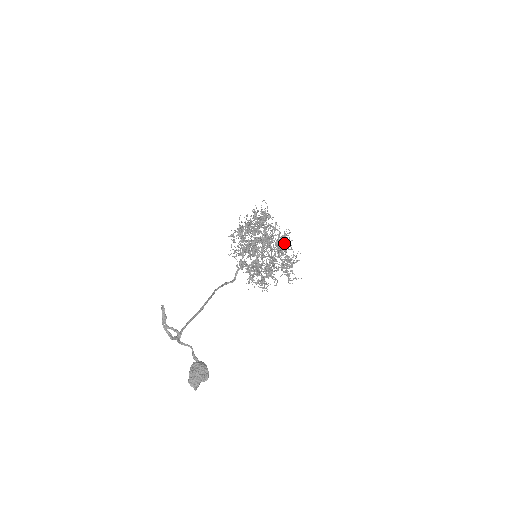
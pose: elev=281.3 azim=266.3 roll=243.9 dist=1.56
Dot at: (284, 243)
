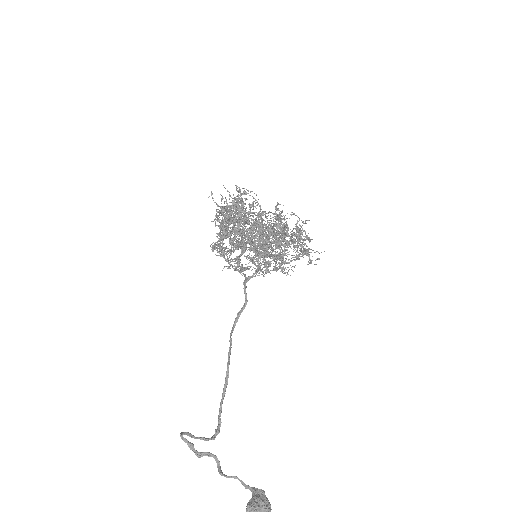
Dot at: (281, 233)
